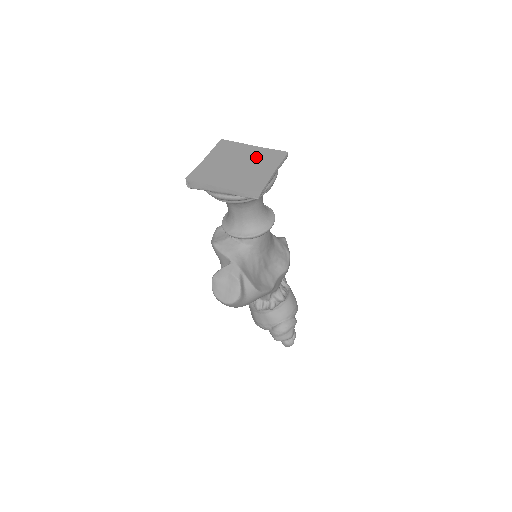
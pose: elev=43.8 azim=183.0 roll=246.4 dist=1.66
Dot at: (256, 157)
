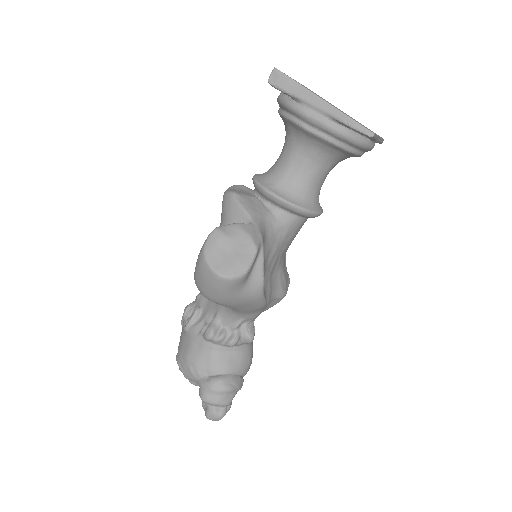
Dot at: occluded
